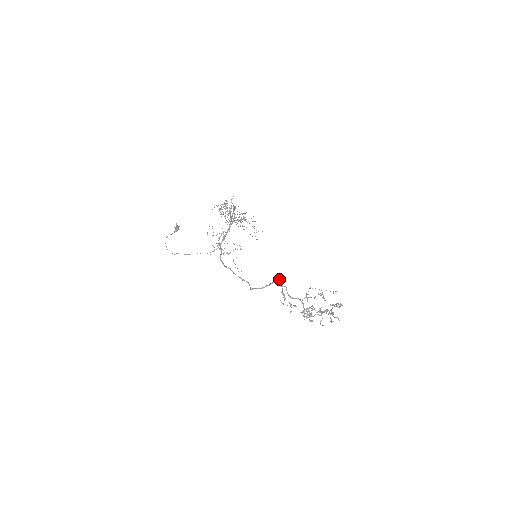
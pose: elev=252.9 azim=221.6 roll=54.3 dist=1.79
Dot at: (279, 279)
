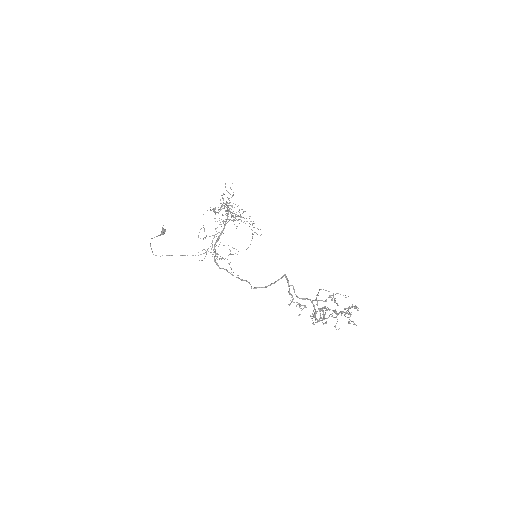
Dot at: (285, 276)
